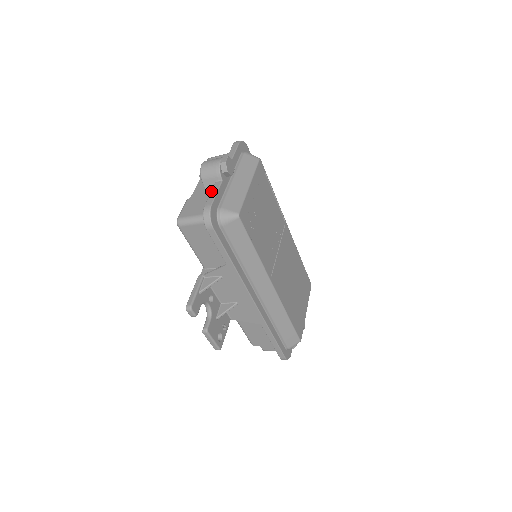
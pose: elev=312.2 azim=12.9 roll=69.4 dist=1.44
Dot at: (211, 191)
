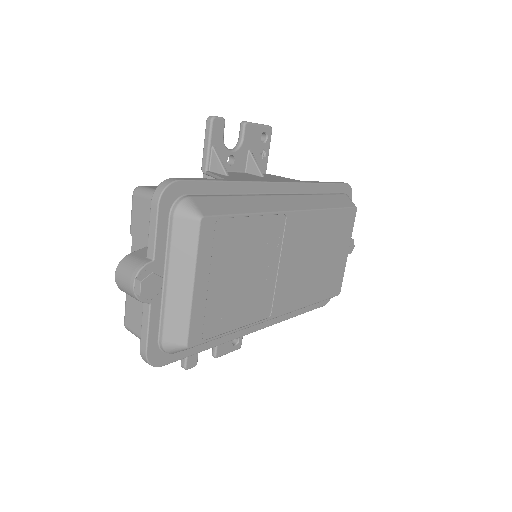
Dot at: occluded
